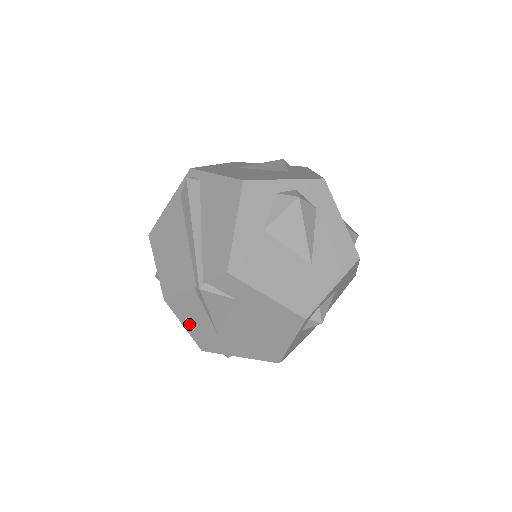
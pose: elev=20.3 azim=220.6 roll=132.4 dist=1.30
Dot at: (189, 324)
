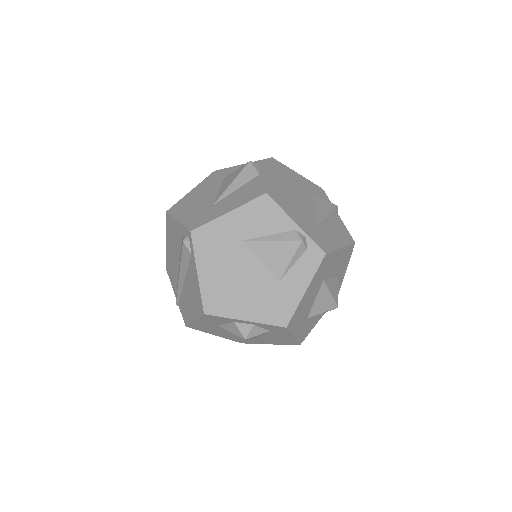
Dot at: occluded
